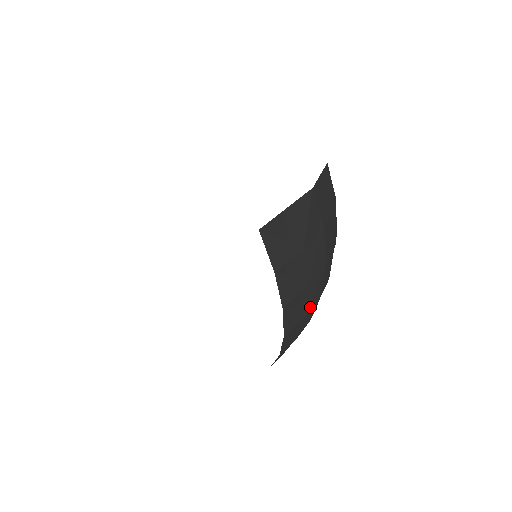
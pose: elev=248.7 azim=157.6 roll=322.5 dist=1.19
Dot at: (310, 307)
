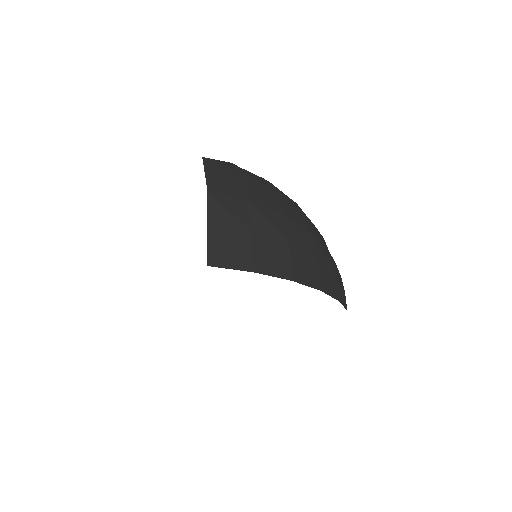
Dot at: (313, 251)
